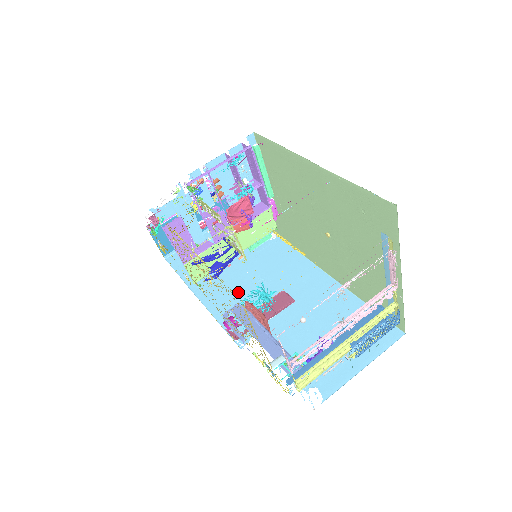
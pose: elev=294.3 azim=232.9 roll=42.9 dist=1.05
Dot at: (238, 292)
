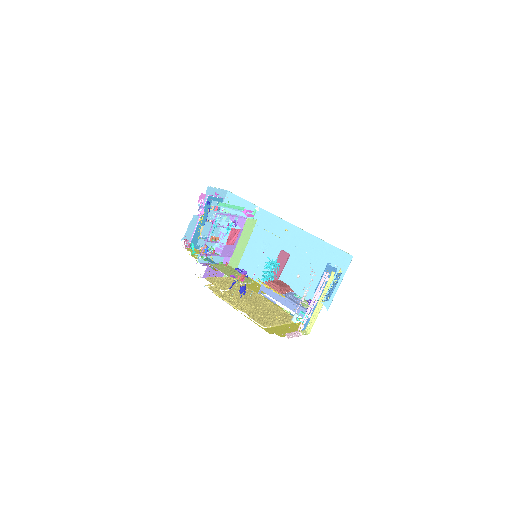
Dot at: (258, 259)
